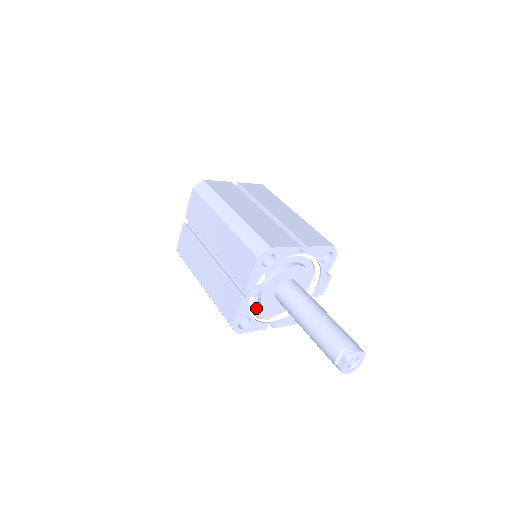
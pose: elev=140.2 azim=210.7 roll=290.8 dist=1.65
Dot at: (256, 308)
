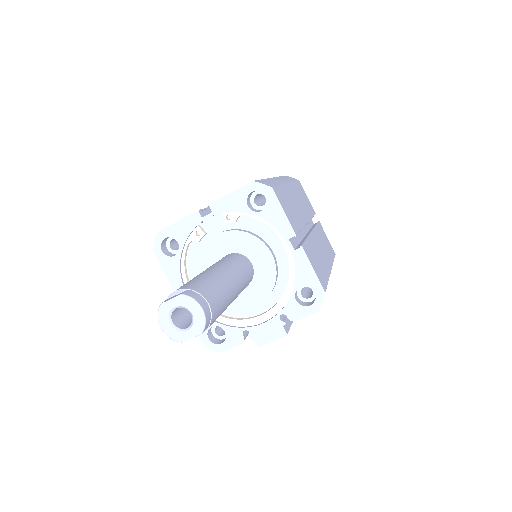
Dot at: (195, 254)
